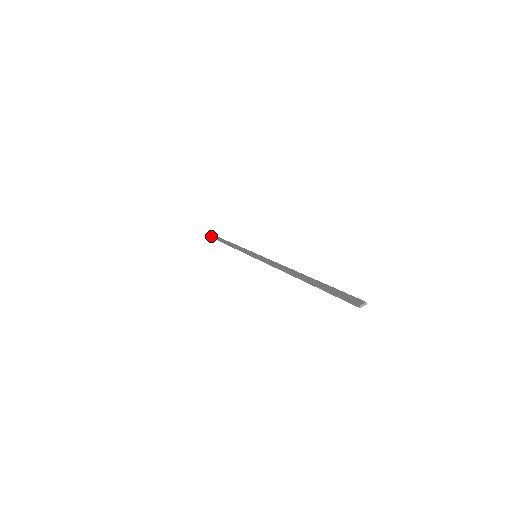
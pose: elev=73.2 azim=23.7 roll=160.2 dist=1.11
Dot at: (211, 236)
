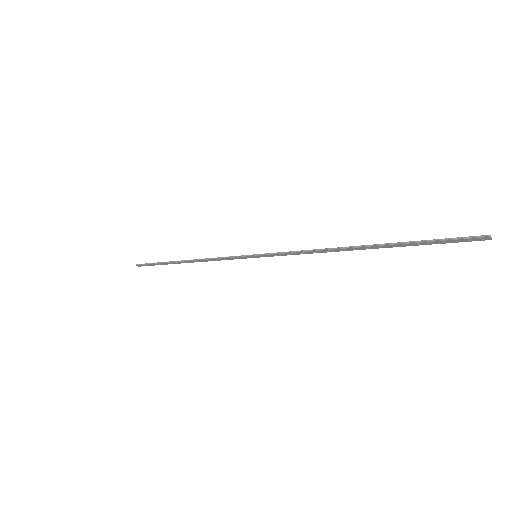
Dot at: occluded
